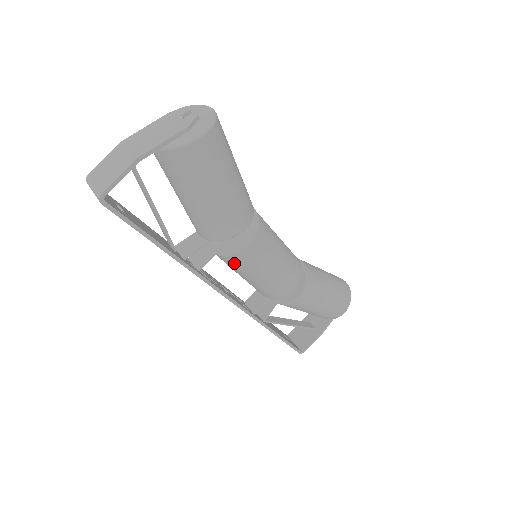
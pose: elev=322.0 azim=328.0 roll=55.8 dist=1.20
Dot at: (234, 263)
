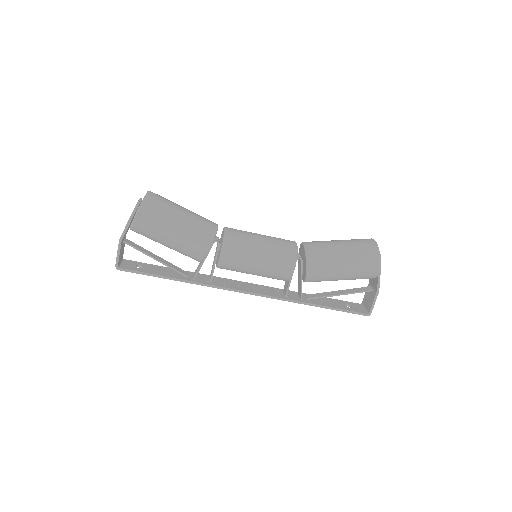
Dot at: (228, 269)
